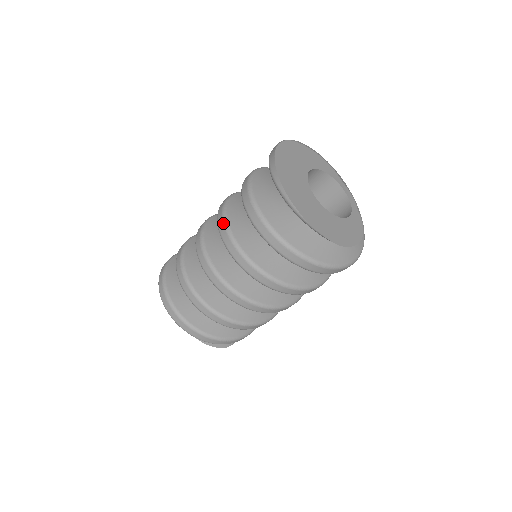
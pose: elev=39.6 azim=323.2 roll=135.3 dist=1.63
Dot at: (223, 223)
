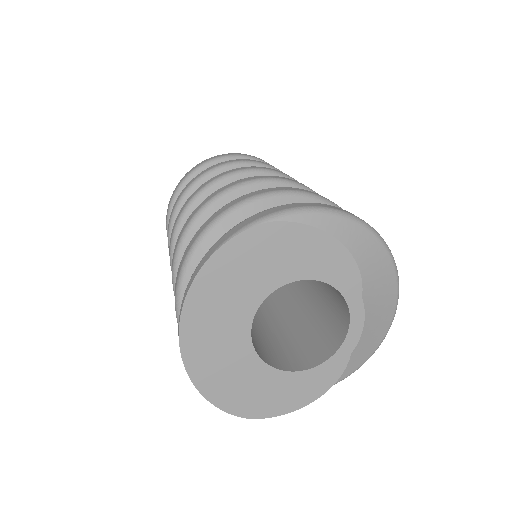
Dot at: (175, 249)
